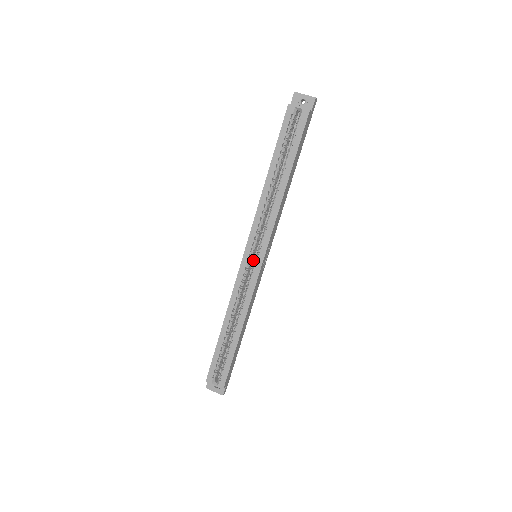
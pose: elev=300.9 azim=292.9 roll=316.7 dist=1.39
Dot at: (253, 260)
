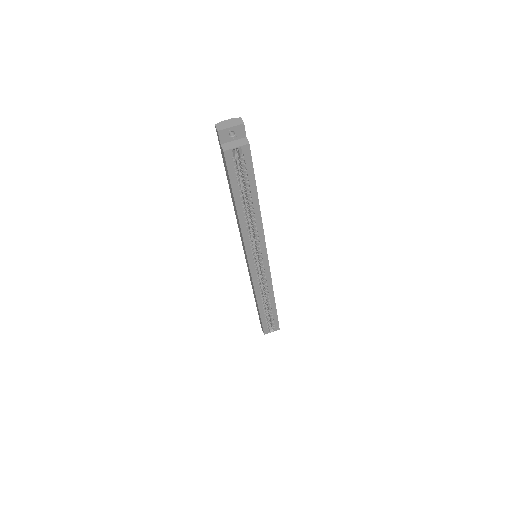
Dot at: occluded
